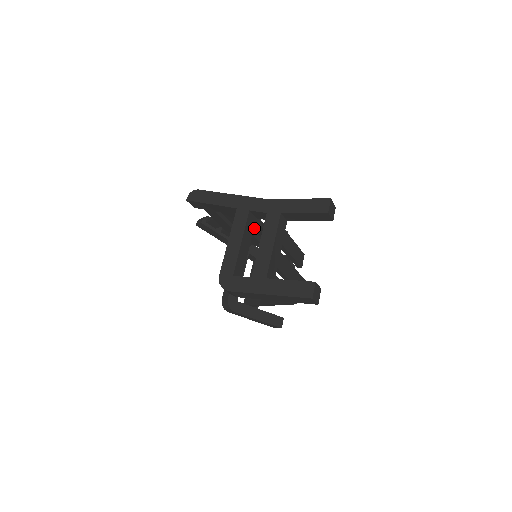
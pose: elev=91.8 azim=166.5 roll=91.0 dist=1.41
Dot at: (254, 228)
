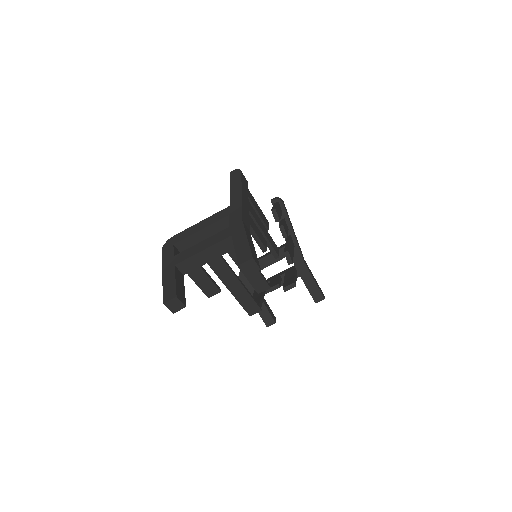
Dot at: occluded
